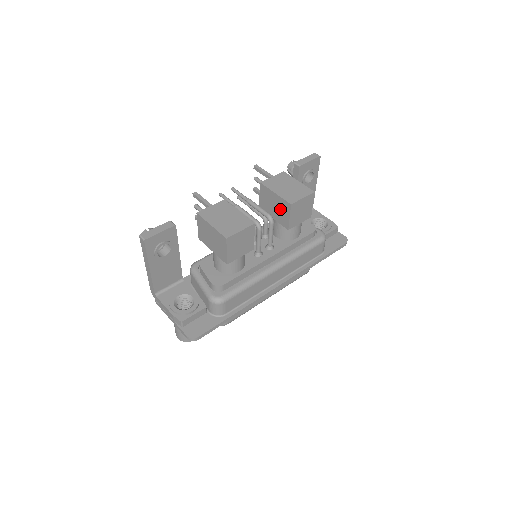
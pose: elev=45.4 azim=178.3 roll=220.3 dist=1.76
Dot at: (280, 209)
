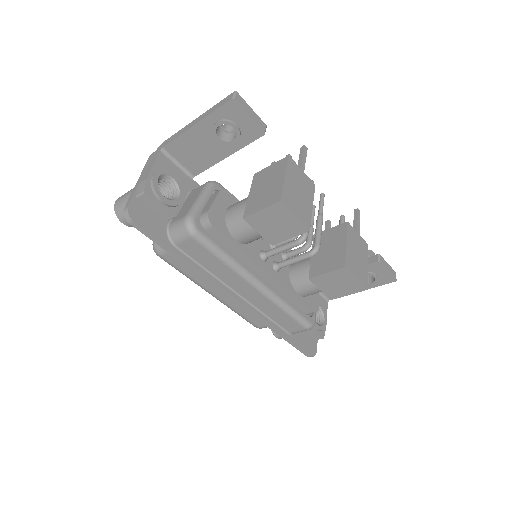
Dot at: (330, 258)
